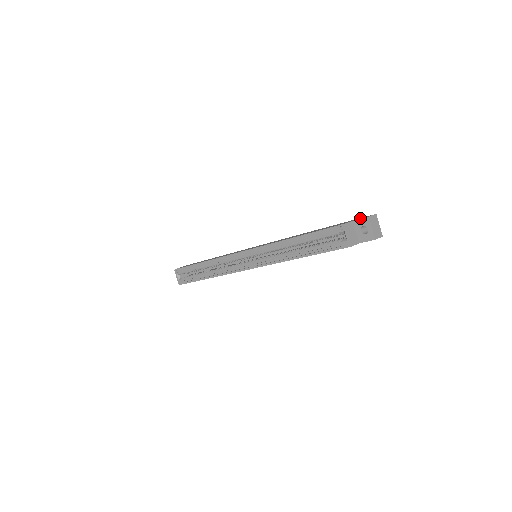
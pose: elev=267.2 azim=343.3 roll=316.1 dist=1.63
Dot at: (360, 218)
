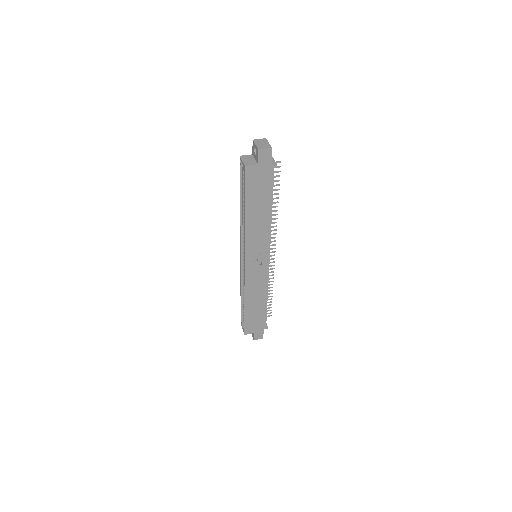
Dot at: occluded
